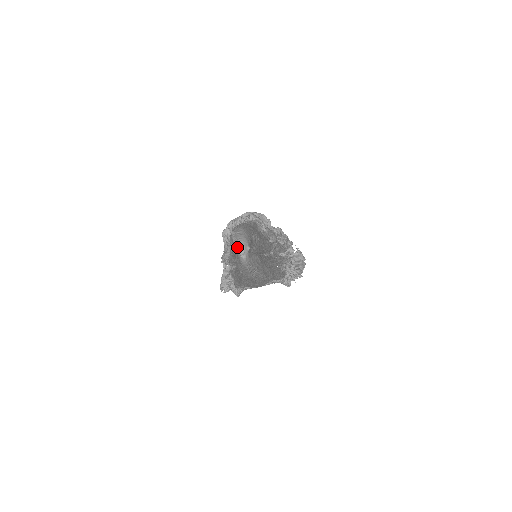
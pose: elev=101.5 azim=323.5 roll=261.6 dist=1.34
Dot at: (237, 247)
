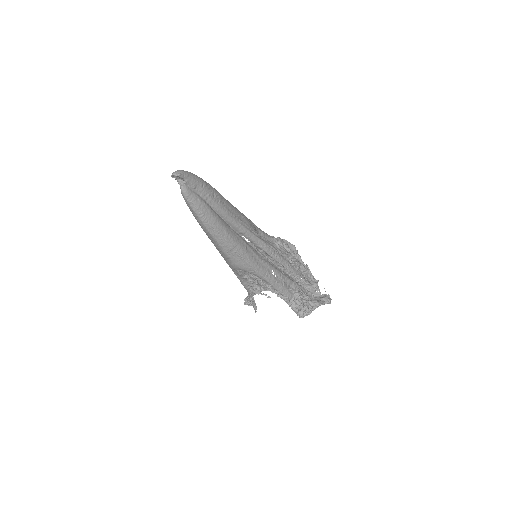
Dot at: (174, 173)
